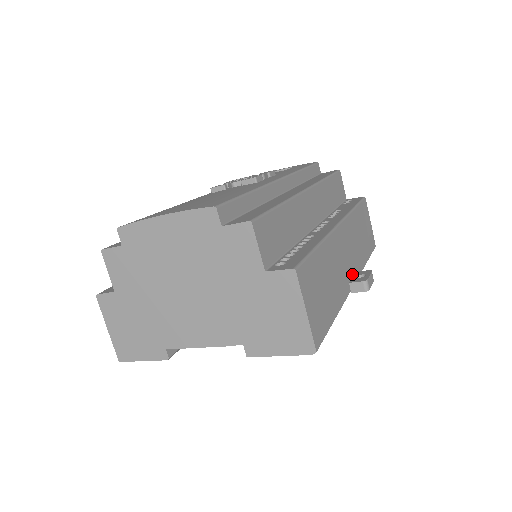
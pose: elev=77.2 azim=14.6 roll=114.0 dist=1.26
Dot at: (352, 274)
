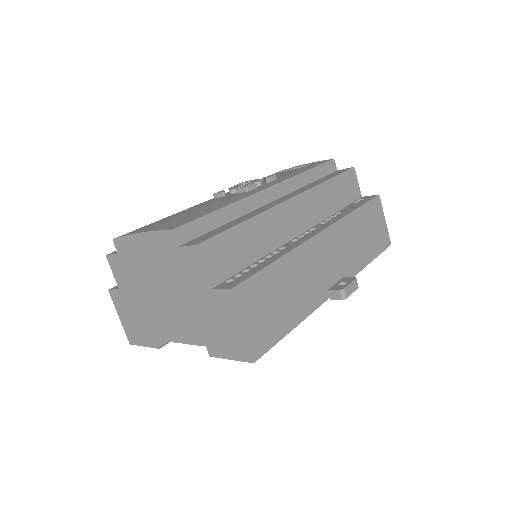
Dot at: (336, 280)
